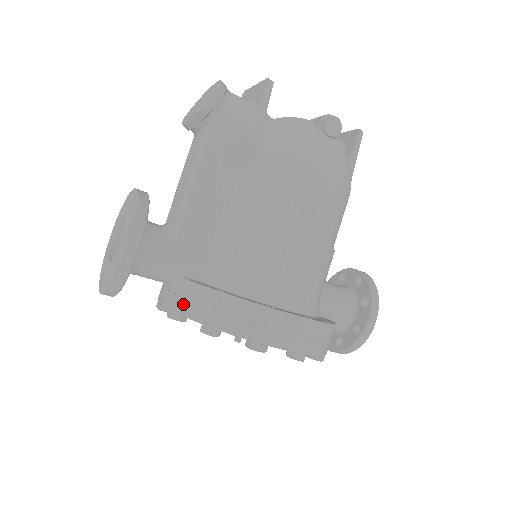
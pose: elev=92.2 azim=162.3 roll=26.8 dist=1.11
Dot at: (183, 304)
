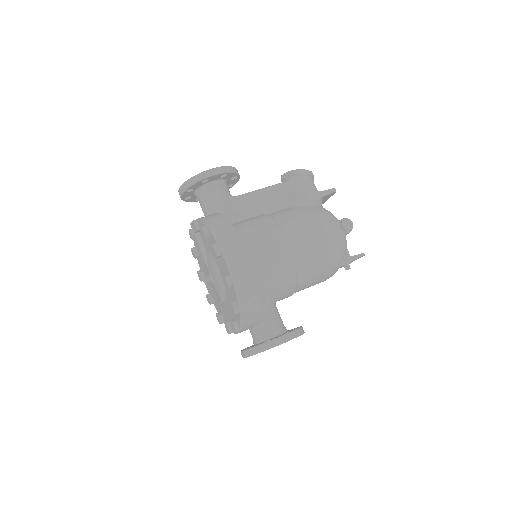
Dot at: (205, 217)
